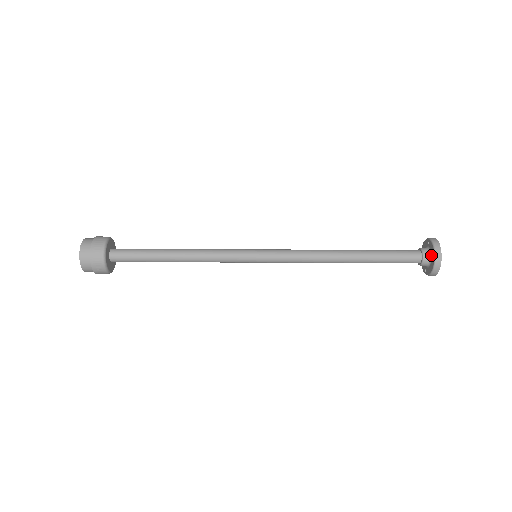
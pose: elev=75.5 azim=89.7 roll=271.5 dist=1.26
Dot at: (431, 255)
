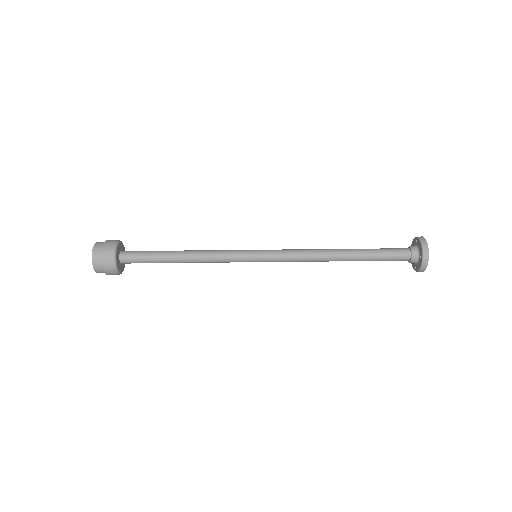
Dot at: (419, 252)
